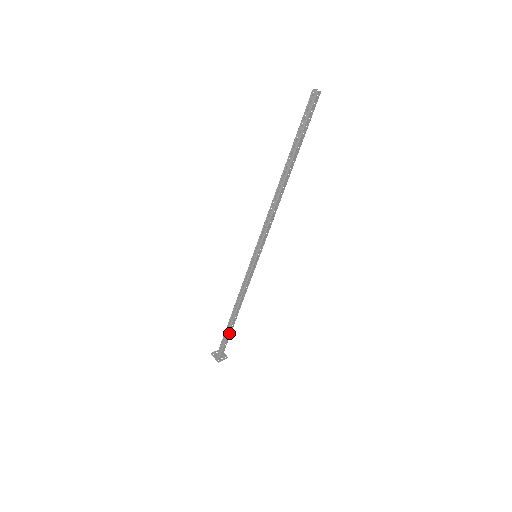
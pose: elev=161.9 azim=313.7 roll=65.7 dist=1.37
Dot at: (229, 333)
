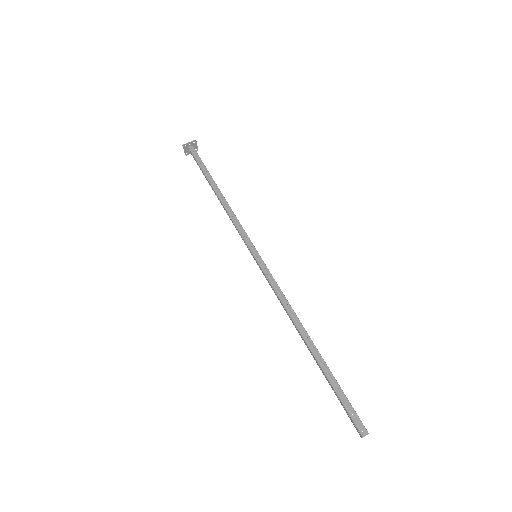
Dot at: (206, 175)
